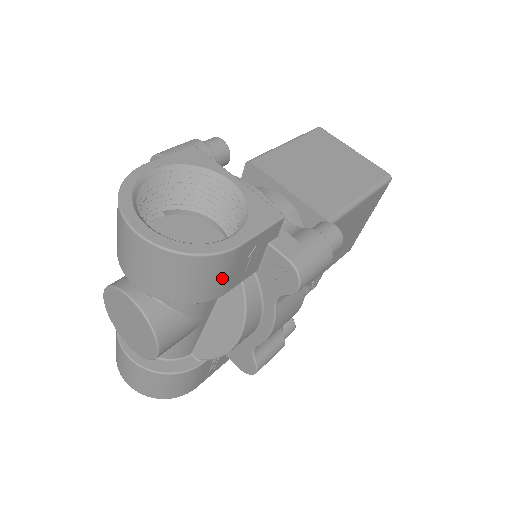
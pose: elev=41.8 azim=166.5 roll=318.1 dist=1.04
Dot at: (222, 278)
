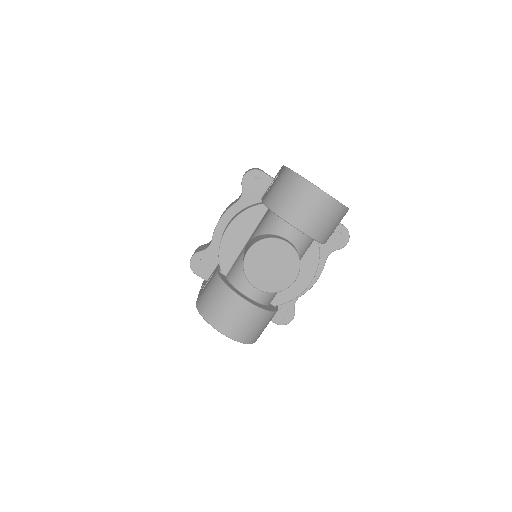
Dot at: occluded
